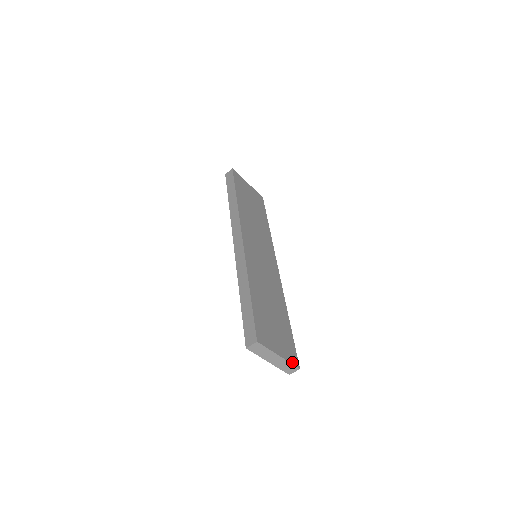
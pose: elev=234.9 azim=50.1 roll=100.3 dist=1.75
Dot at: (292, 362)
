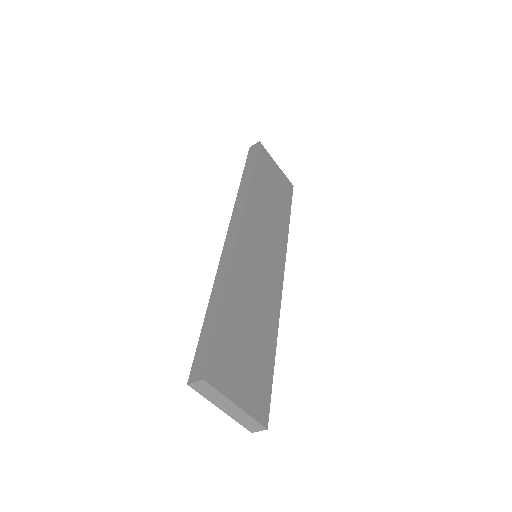
Dot at: (257, 417)
